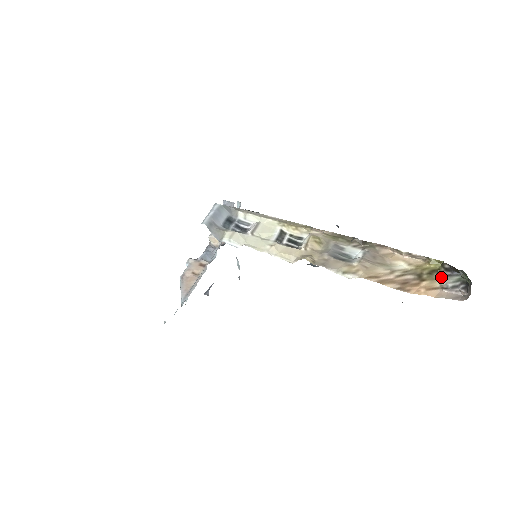
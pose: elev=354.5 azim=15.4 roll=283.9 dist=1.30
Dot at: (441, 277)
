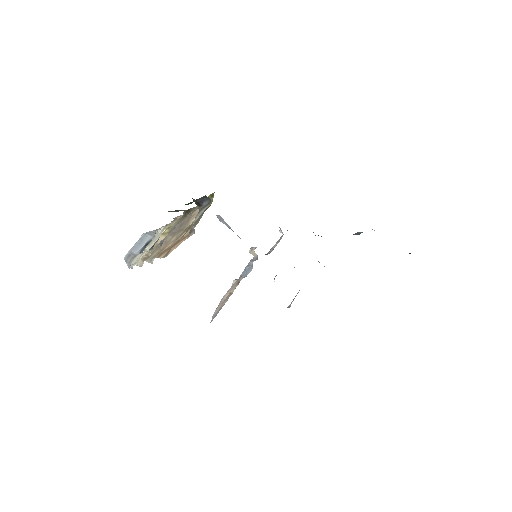
Dot at: occluded
